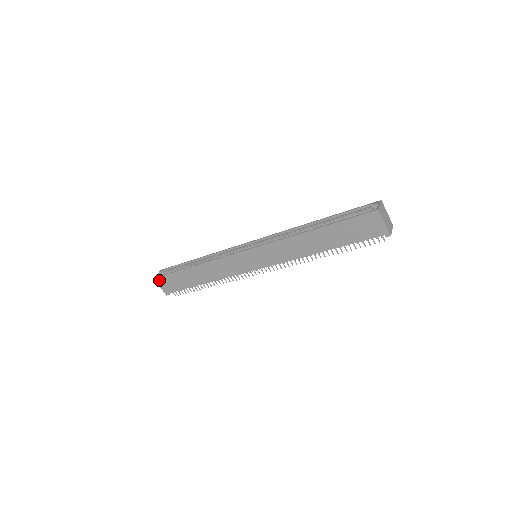
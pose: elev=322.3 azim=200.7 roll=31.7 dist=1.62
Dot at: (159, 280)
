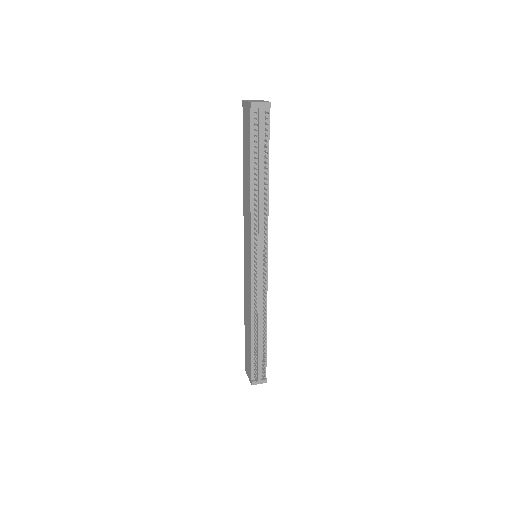
Dot at: (246, 368)
